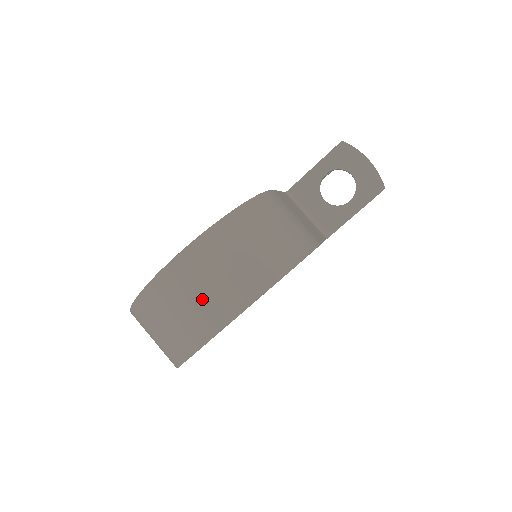
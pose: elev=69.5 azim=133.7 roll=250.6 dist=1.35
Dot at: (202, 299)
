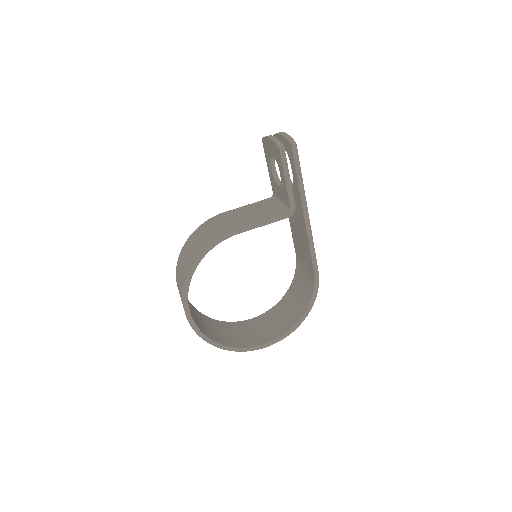
Dot at: occluded
